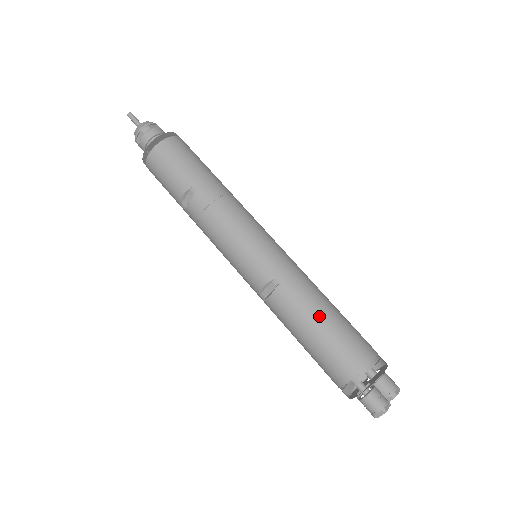
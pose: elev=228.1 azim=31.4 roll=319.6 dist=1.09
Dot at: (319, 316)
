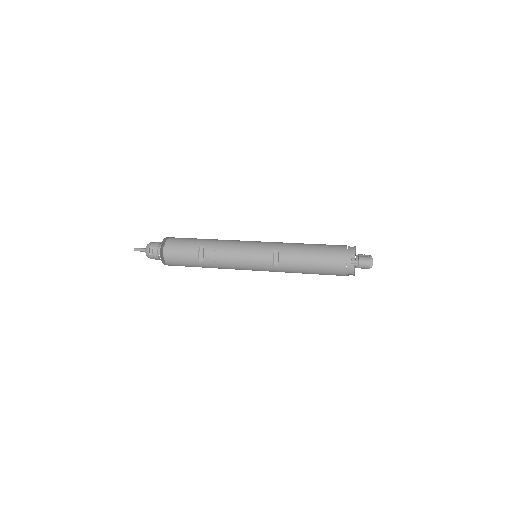
Dot at: (308, 248)
